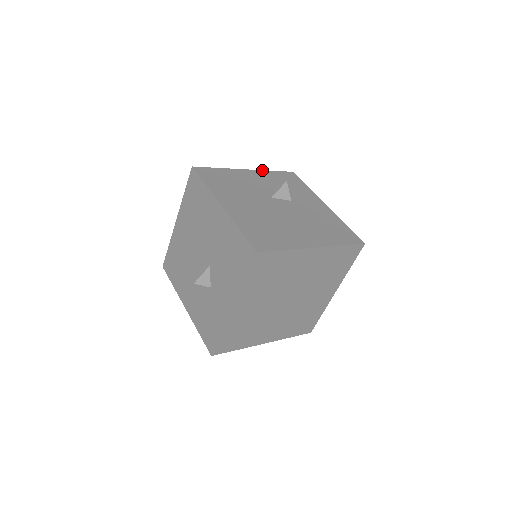
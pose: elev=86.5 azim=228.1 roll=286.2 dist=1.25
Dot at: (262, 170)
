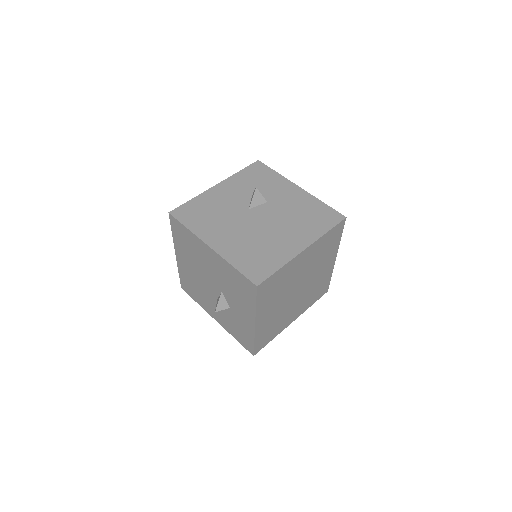
Dot at: (230, 177)
